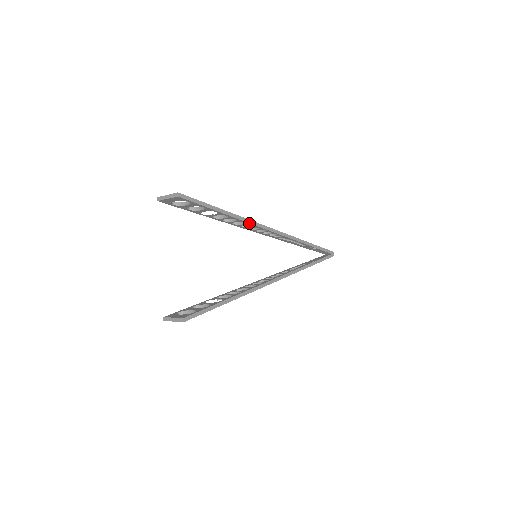
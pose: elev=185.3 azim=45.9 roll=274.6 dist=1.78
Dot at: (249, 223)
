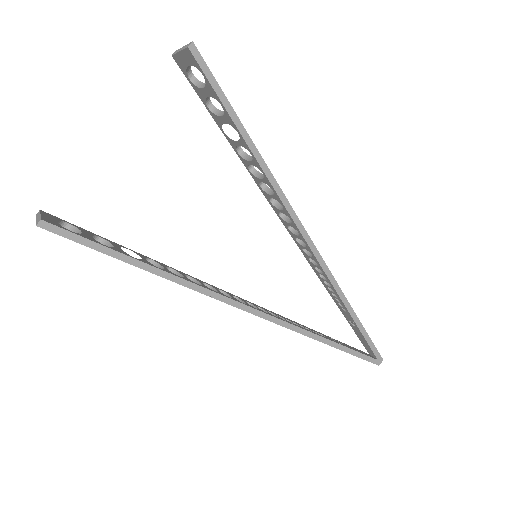
Dot at: (279, 196)
